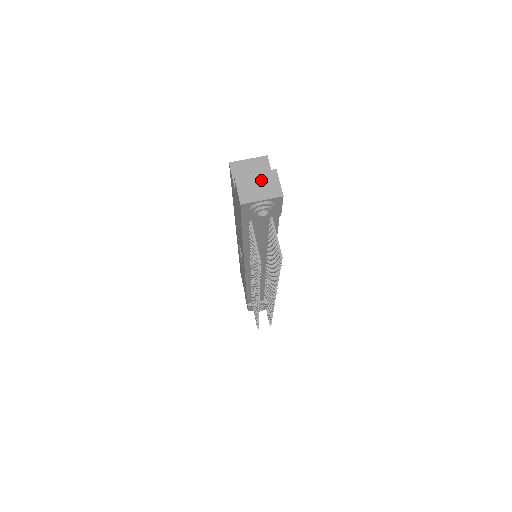
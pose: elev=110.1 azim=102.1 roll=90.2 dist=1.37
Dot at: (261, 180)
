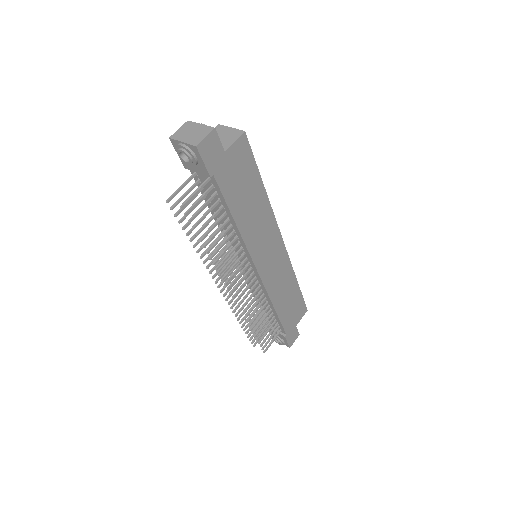
Dot at: (198, 130)
